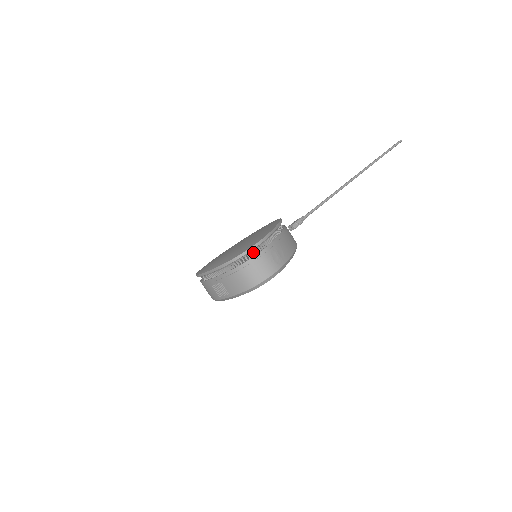
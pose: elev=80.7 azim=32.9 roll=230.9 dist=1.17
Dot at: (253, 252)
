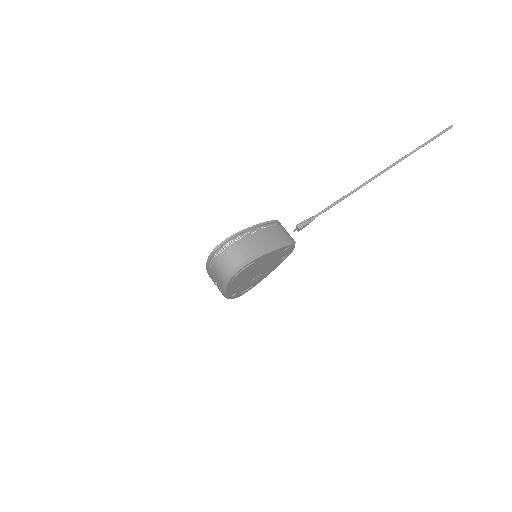
Dot at: (224, 247)
